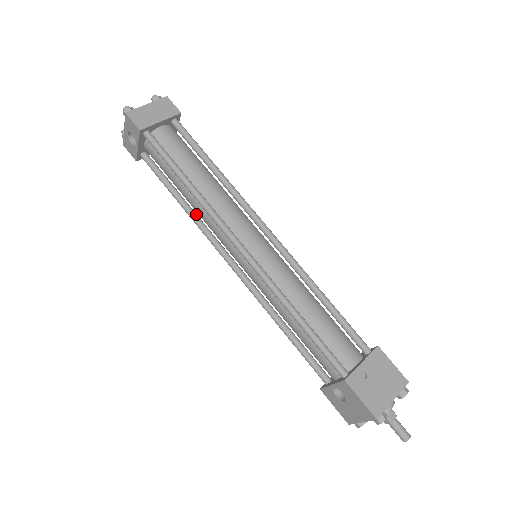
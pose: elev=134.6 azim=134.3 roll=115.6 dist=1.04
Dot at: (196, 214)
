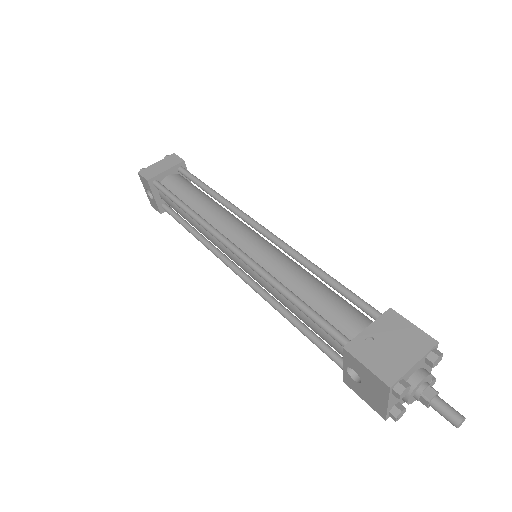
Dot at: (205, 238)
